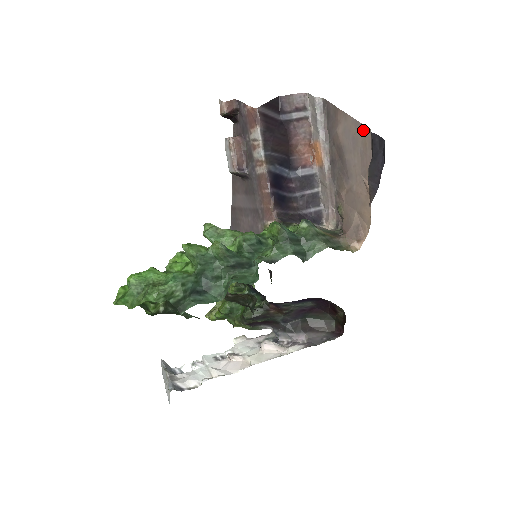
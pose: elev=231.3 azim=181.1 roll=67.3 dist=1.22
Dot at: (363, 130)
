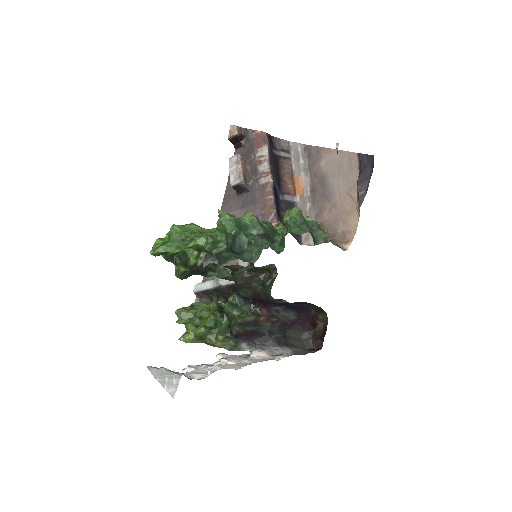
Dot at: (349, 156)
